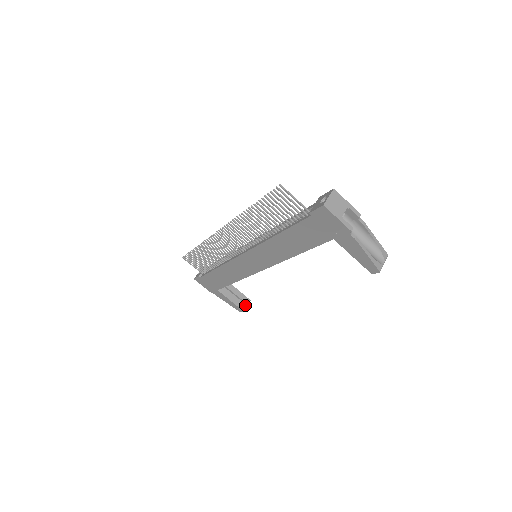
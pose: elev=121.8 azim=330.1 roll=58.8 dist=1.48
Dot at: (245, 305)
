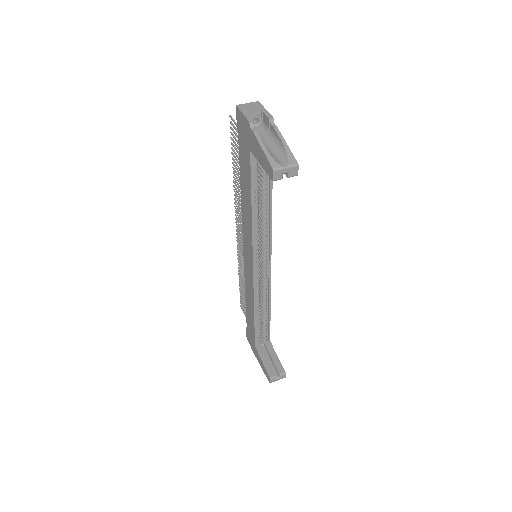
Dot at: (278, 376)
